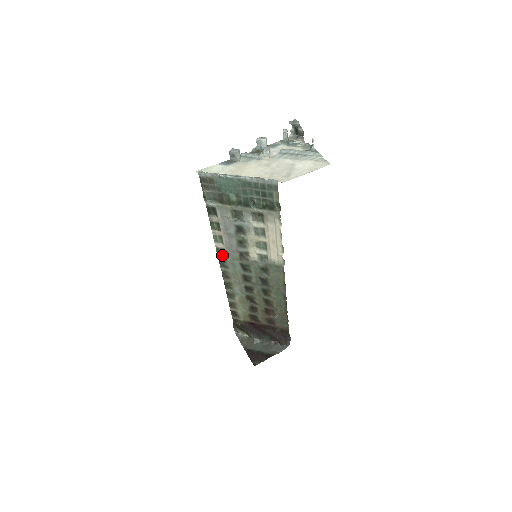
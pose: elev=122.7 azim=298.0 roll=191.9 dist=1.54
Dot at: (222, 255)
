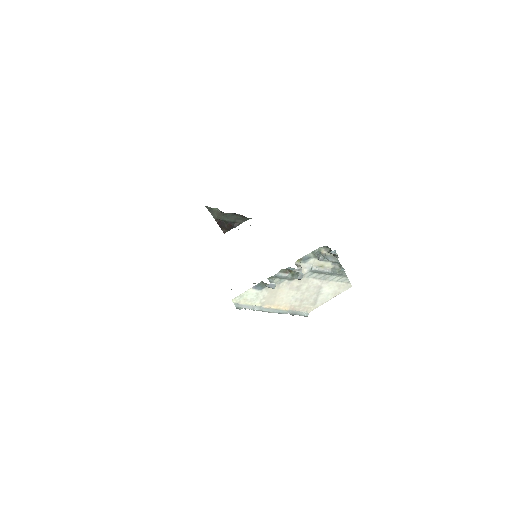
Dot at: occluded
